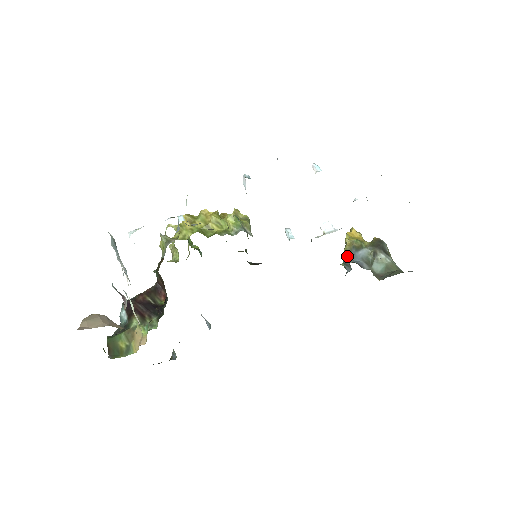
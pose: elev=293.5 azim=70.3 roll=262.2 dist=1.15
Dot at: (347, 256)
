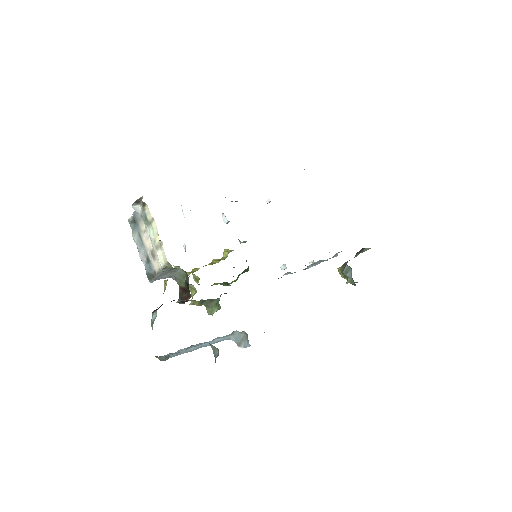
Dot at: (343, 268)
